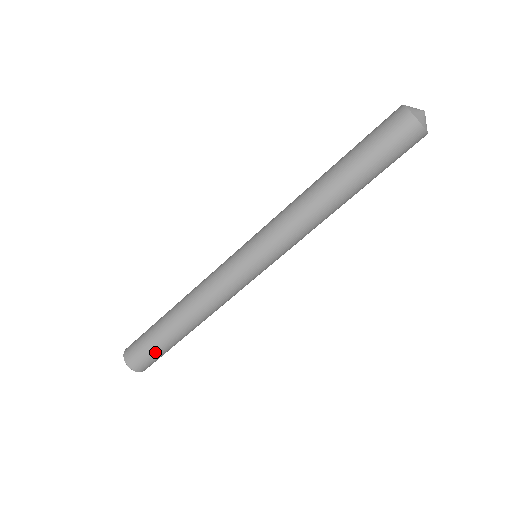
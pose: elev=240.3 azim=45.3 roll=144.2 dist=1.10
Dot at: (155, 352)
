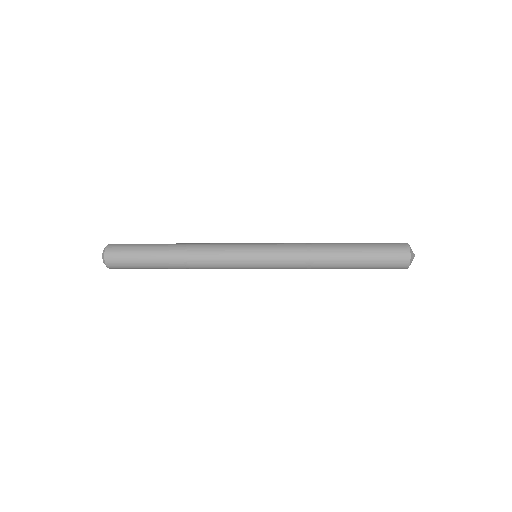
Dot at: occluded
